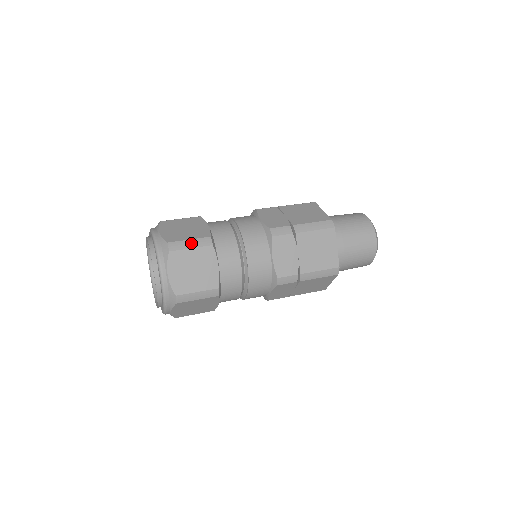
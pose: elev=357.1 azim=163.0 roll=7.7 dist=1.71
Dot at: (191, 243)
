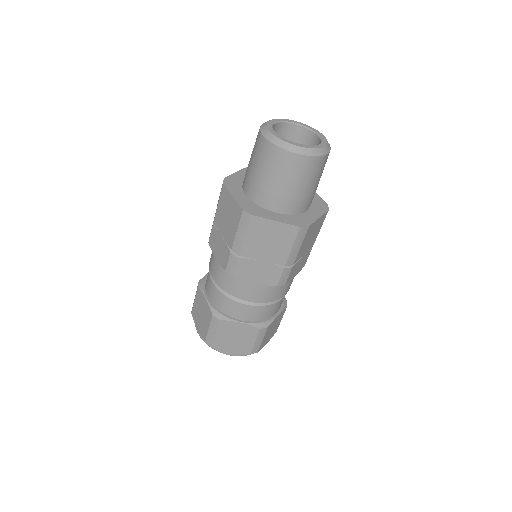
Dot at: (259, 341)
